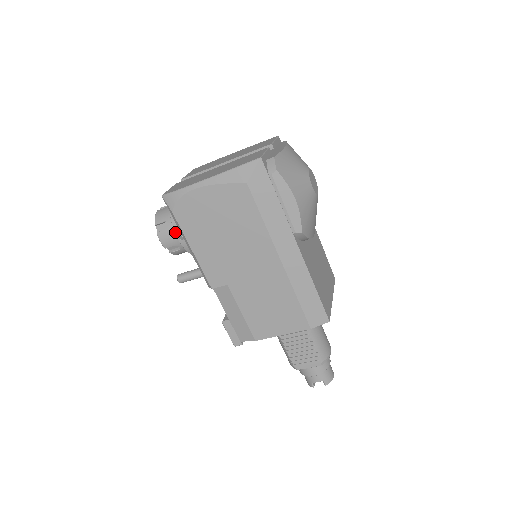
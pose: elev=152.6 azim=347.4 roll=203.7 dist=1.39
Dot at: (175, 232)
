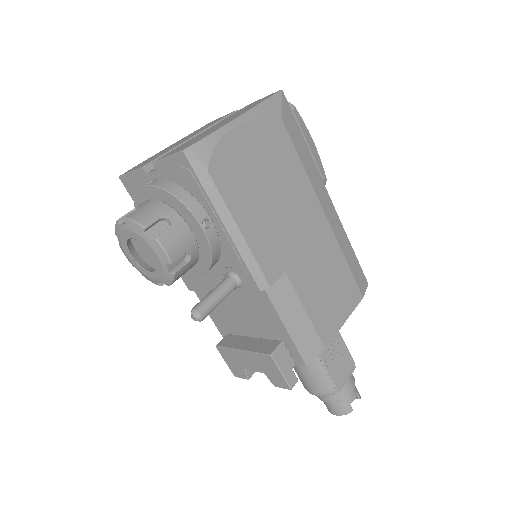
Dot at: (197, 218)
